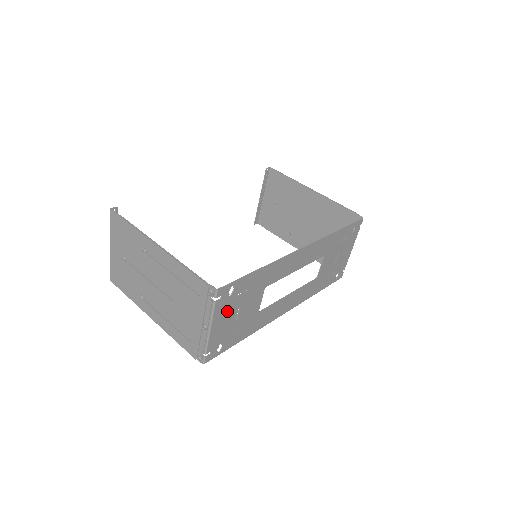
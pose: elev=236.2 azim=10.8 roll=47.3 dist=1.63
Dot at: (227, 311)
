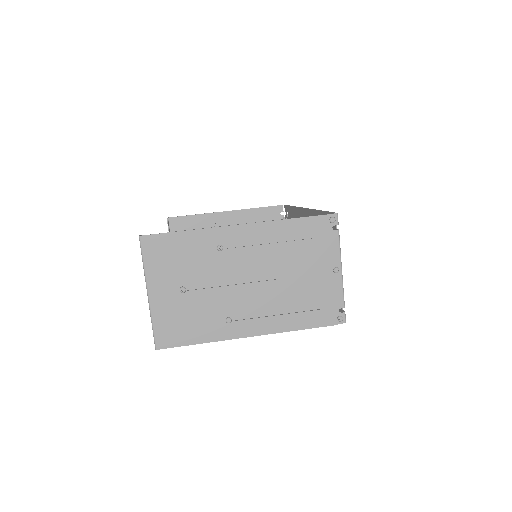
Dot at: occluded
